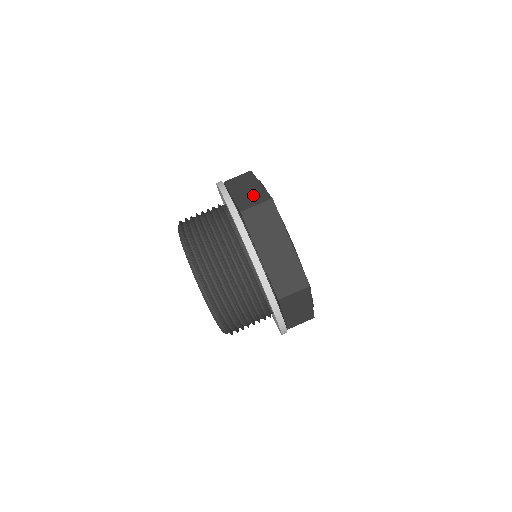
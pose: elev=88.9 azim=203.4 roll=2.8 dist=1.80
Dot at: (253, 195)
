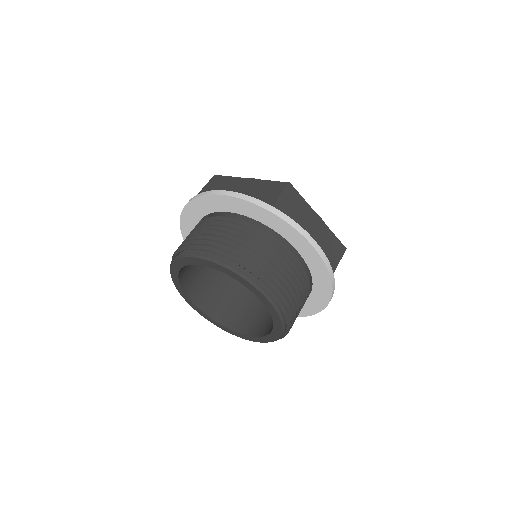
Dot at: (261, 189)
